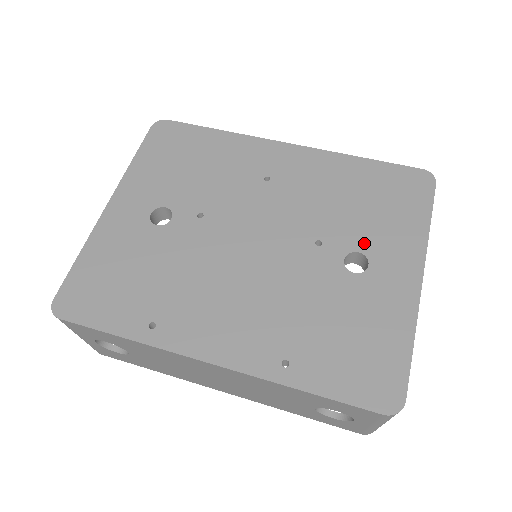
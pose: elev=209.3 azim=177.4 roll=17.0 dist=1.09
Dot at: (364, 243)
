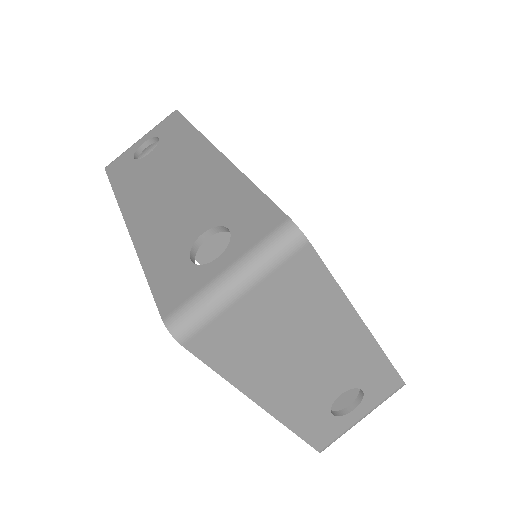
Dot at: occluded
